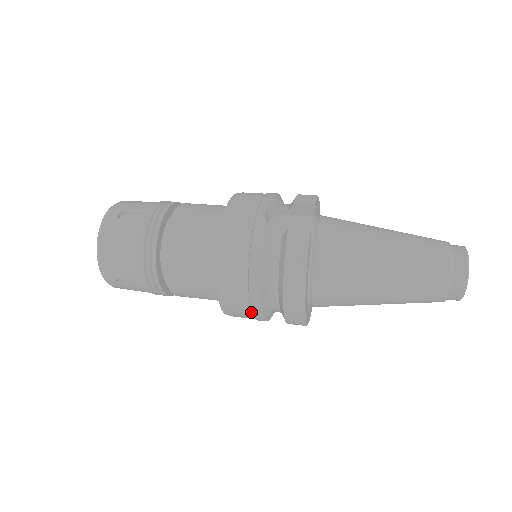
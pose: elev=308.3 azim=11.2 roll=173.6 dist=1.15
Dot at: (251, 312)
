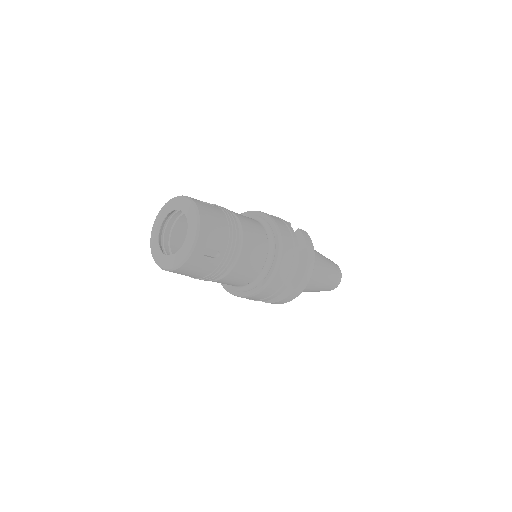
Dot at: (285, 280)
